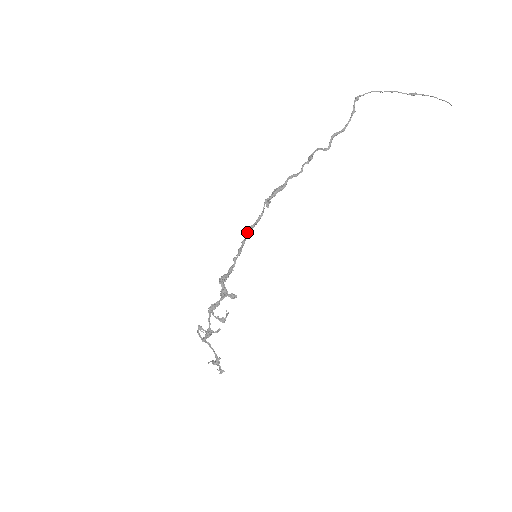
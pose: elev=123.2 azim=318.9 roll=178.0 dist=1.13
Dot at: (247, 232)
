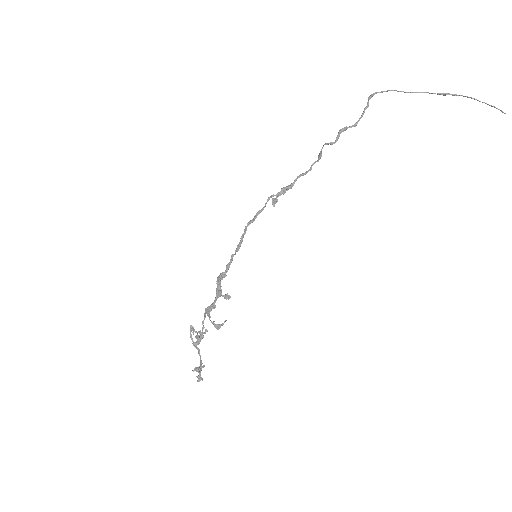
Dot at: (246, 226)
